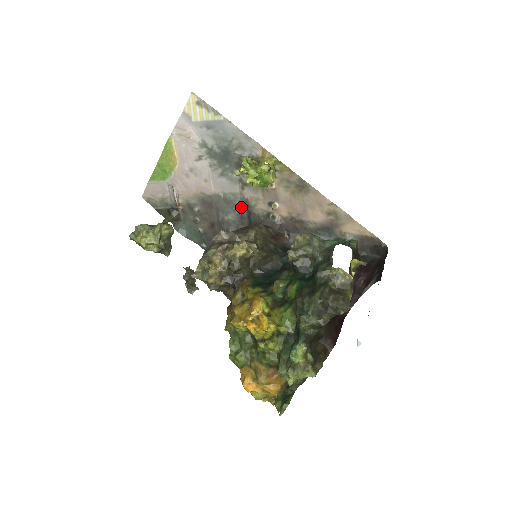
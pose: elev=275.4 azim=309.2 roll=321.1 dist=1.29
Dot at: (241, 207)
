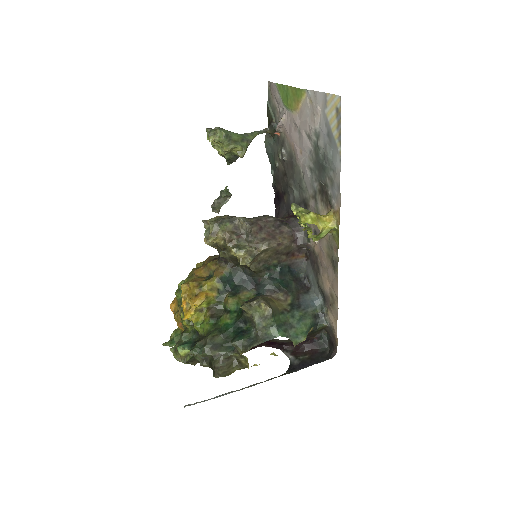
Dot at: (304, 201)
